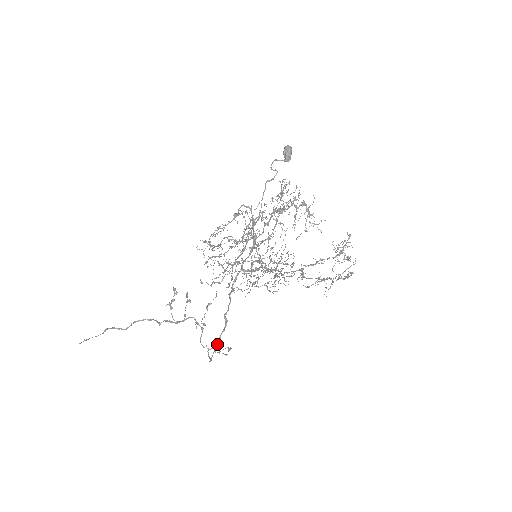
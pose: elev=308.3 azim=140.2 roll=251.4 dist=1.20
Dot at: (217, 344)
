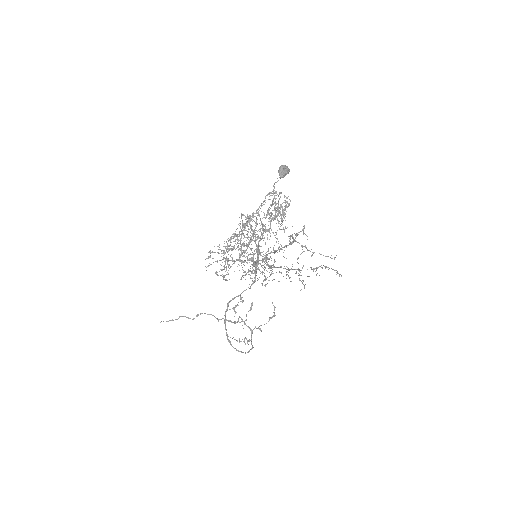
Dot at: (225, 328)
